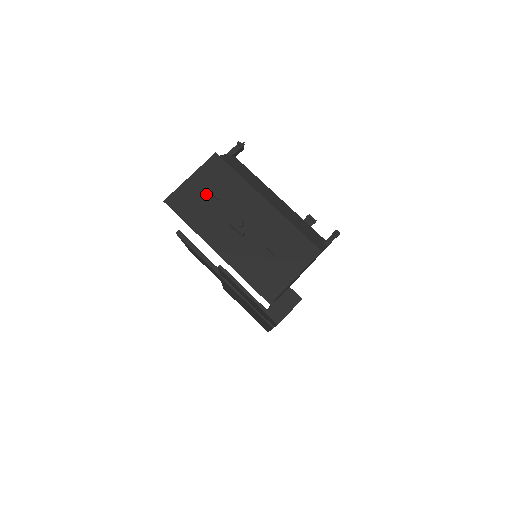
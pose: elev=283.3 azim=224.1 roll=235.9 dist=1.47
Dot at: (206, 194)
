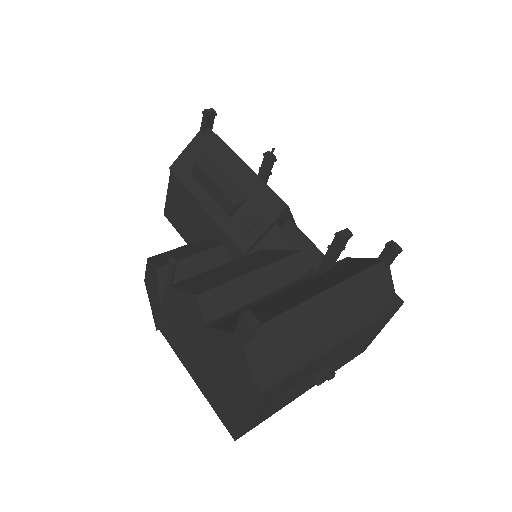
Dot at: (276, 401)
